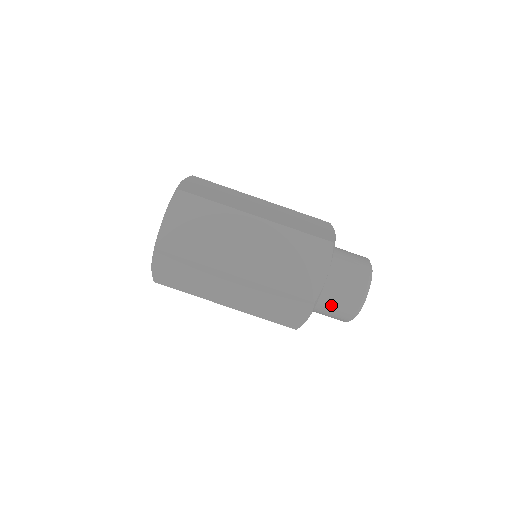
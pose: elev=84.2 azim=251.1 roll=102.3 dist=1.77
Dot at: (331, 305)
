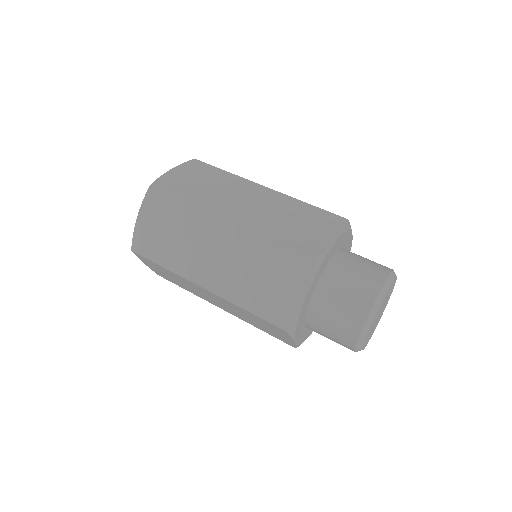
Dot at: (338, 293)
